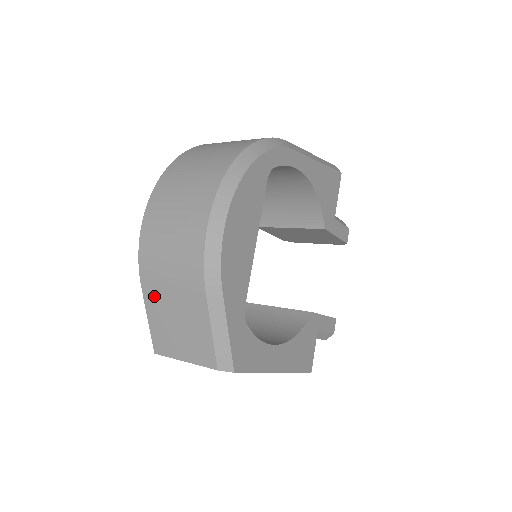
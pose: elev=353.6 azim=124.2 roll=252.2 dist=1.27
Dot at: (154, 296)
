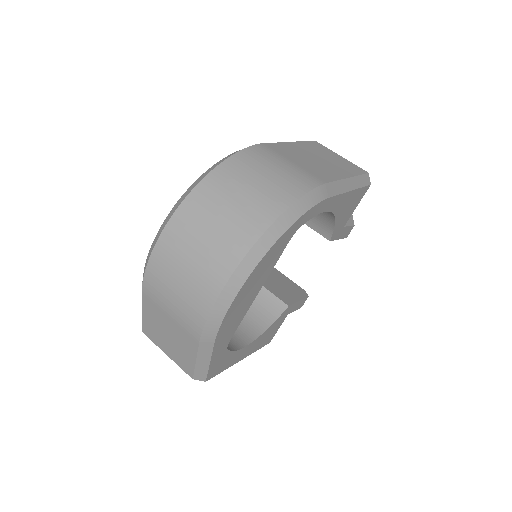
Dot at: (152, 307)
